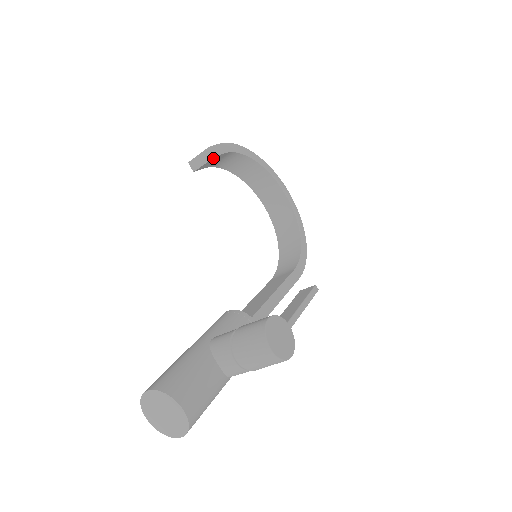
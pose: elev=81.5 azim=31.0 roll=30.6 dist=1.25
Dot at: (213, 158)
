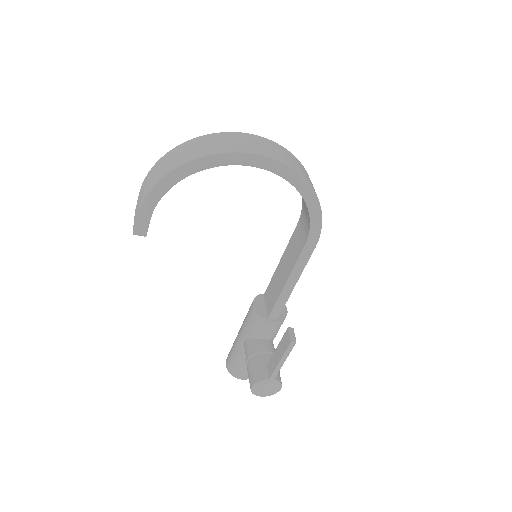
Dot at: (146, 230)
